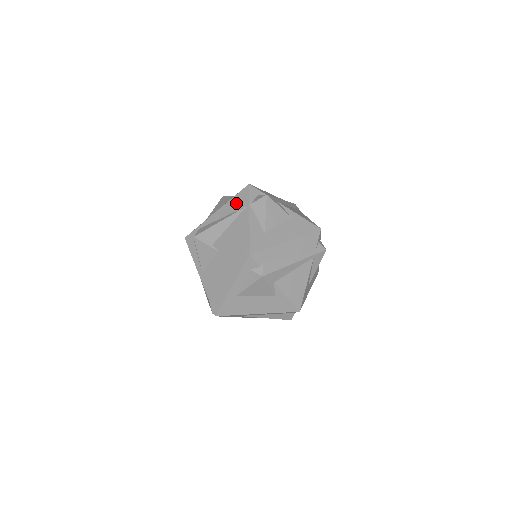
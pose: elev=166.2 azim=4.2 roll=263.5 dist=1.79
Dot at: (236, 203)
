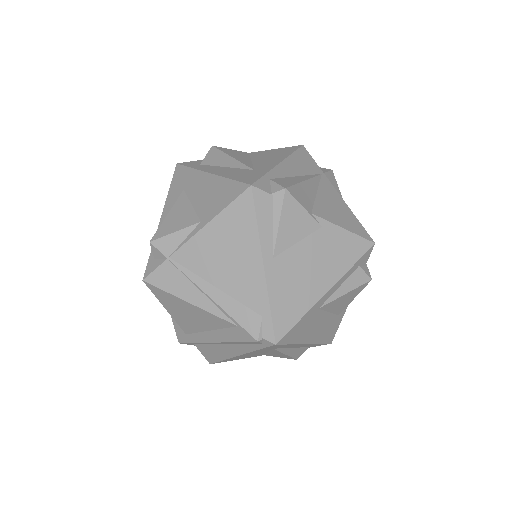
Dot at: (304, 163)
